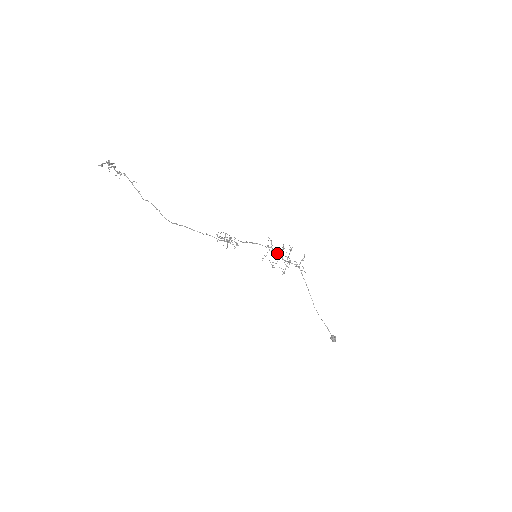
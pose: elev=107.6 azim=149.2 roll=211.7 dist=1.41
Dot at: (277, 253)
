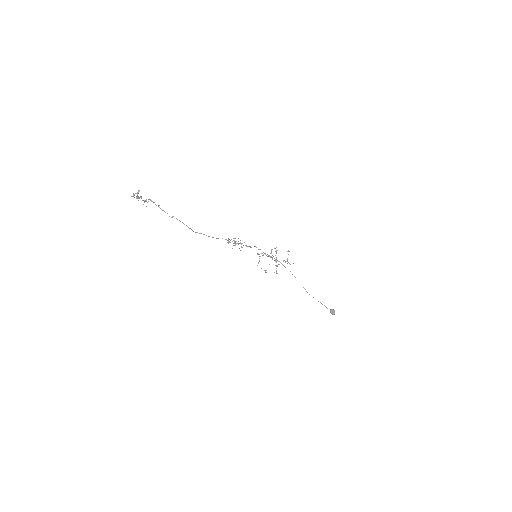
Dot at: (268, 255)
